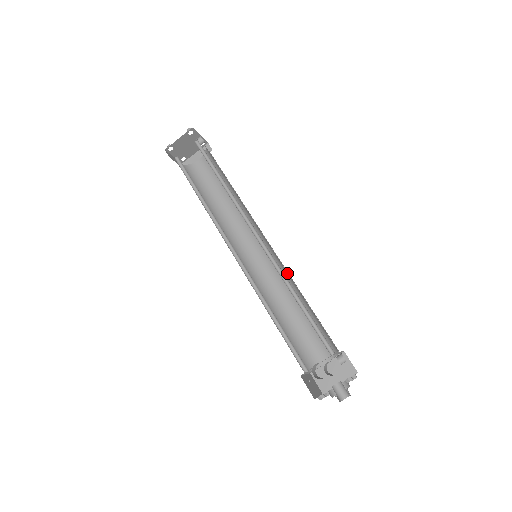
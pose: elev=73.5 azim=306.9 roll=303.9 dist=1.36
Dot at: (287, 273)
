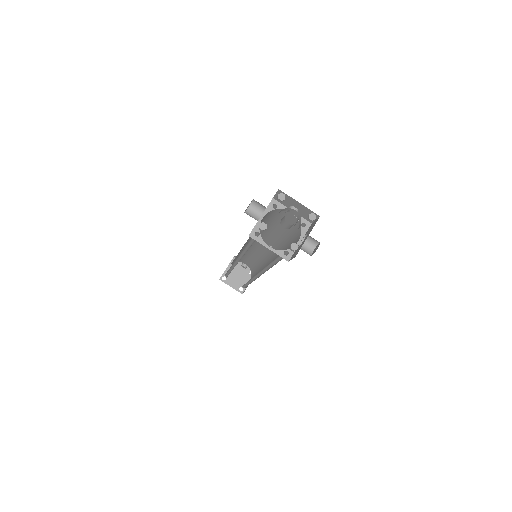
Dot at: (274, 241)
